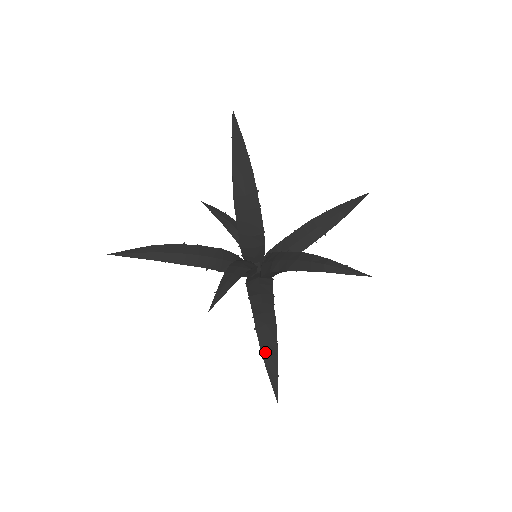
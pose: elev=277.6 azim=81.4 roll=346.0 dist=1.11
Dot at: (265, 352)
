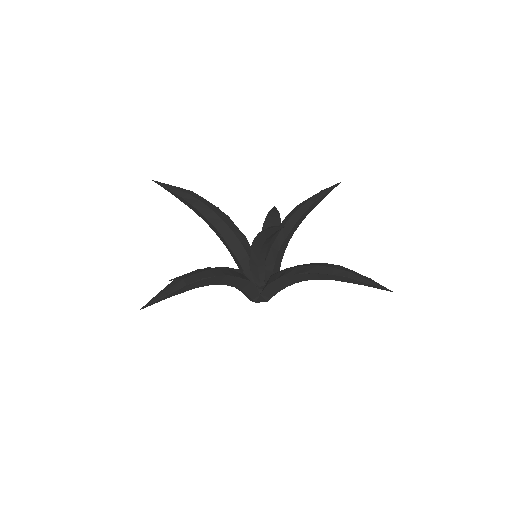
Dot at: (342, 273)
